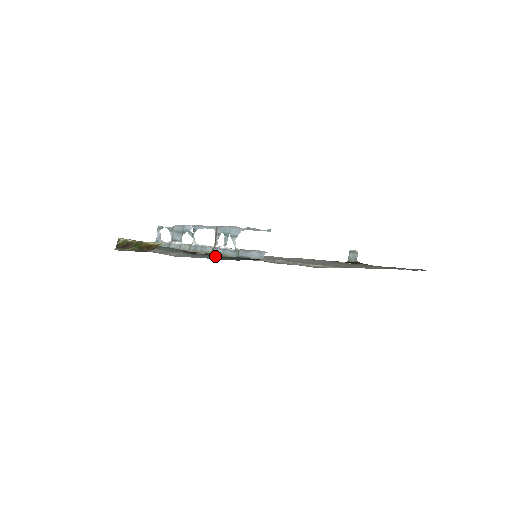
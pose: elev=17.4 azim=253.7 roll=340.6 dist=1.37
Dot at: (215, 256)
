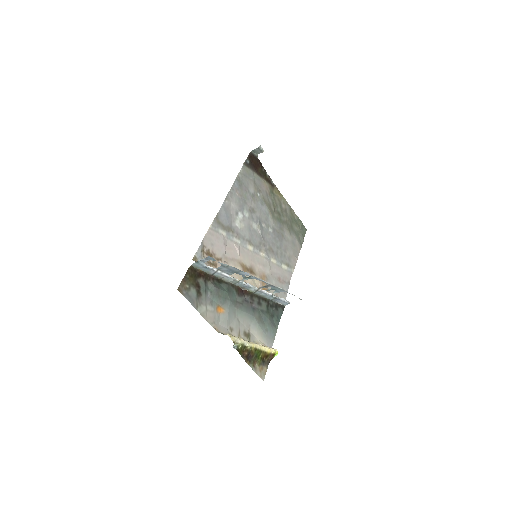
Dot at: (260, 302)
